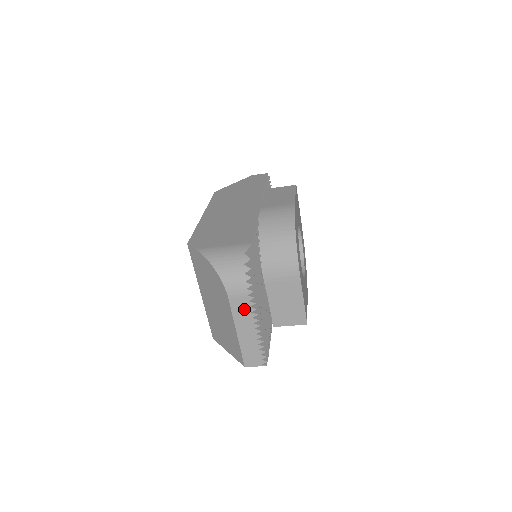
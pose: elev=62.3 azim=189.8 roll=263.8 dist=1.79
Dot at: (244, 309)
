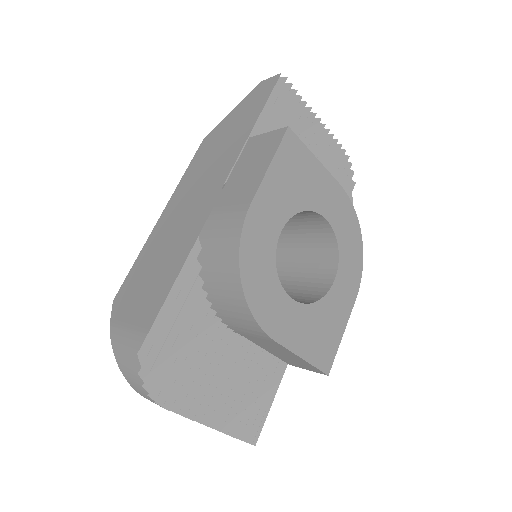
Dot at: occluded
